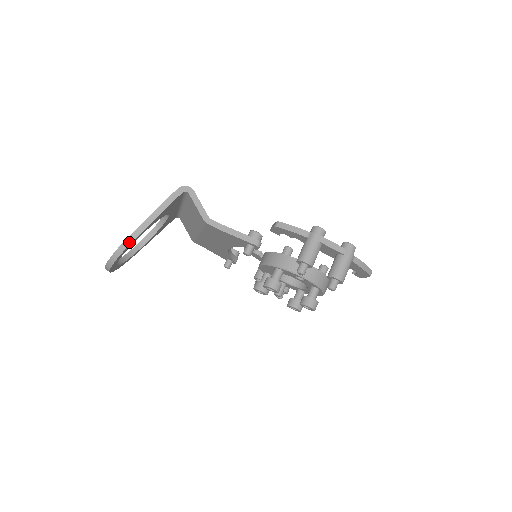
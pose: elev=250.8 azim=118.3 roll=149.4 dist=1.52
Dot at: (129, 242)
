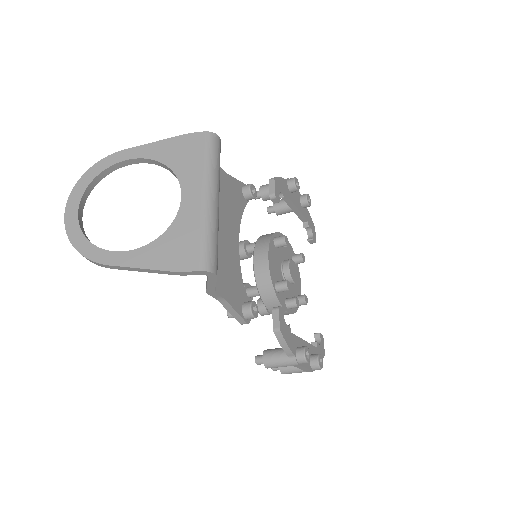
Dot at: (101, 265)
